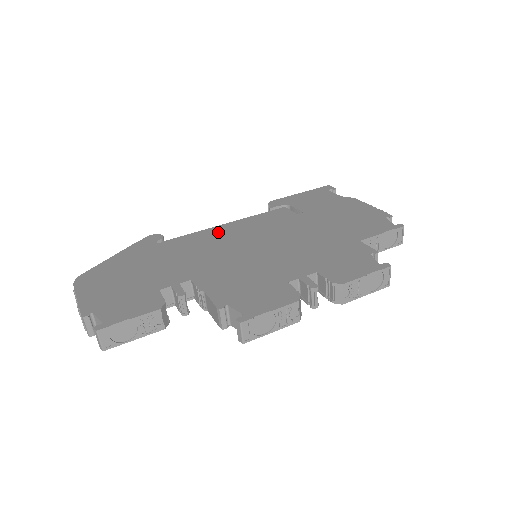
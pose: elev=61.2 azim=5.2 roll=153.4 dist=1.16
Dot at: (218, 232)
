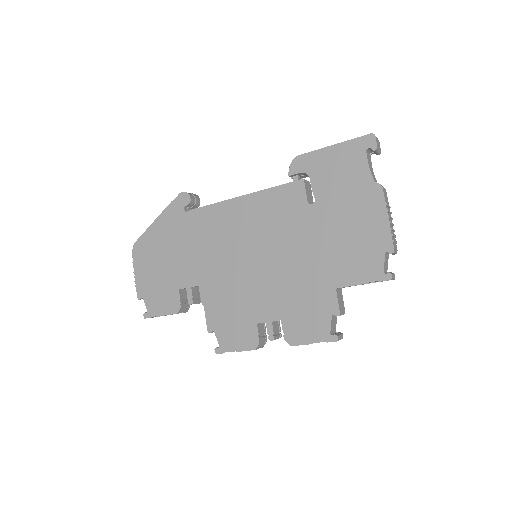
Dot at: (231, 213)
